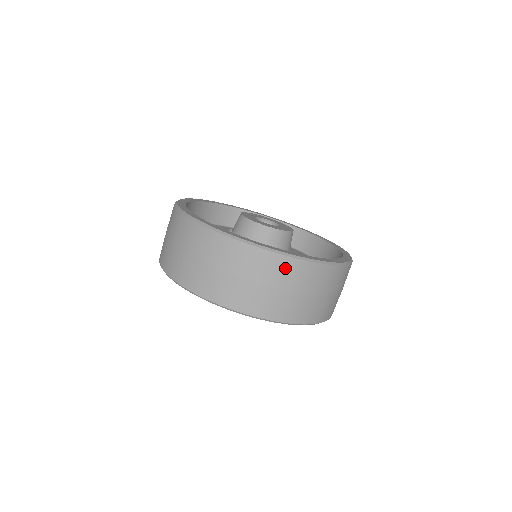
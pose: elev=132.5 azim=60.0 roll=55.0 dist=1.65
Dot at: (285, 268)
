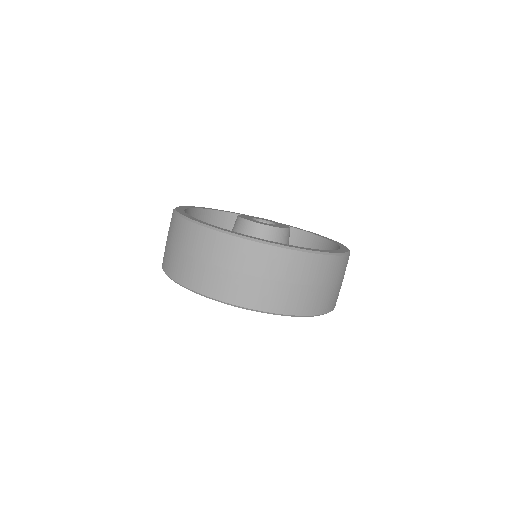
Dot at: (262, 255)
